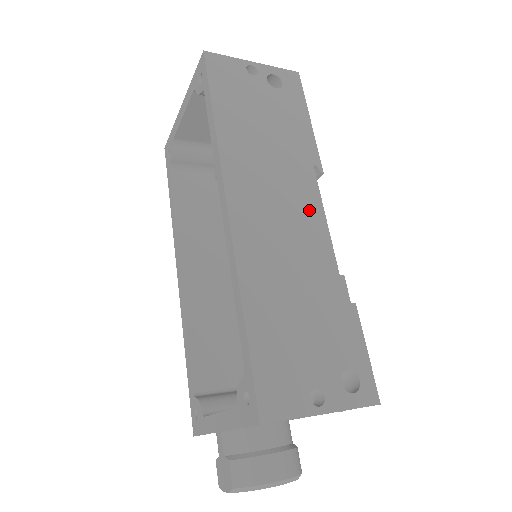
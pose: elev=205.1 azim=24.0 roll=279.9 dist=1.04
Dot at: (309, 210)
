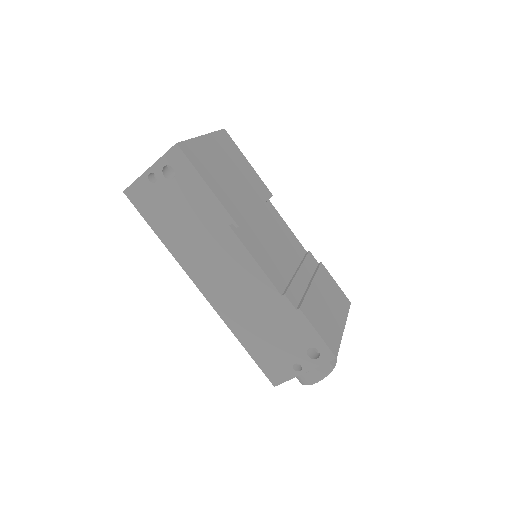
Dot at: (243, 263)
